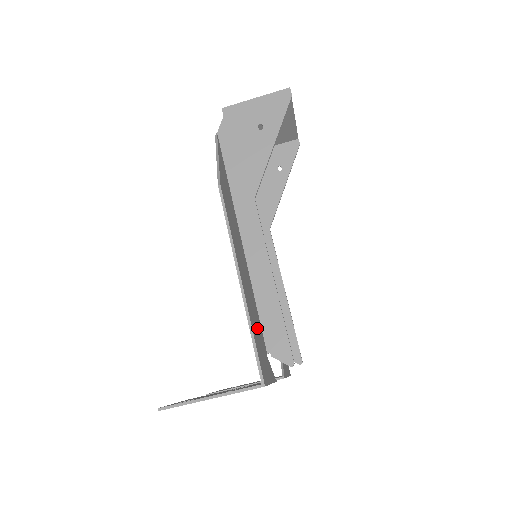
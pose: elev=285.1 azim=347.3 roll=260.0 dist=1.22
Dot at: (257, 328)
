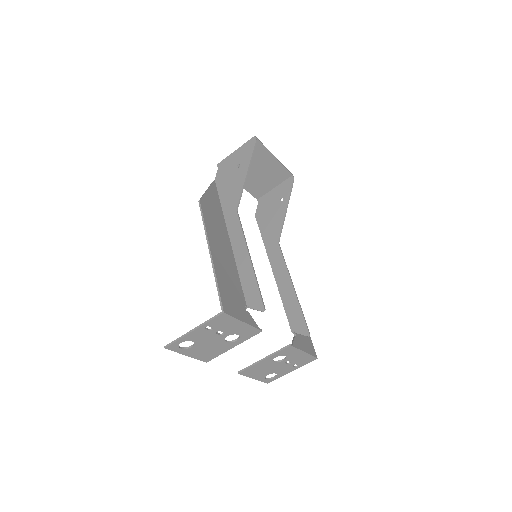
Dot at: (231, 285)
